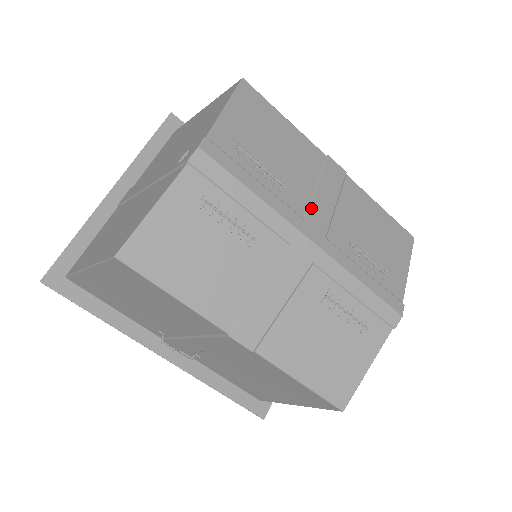
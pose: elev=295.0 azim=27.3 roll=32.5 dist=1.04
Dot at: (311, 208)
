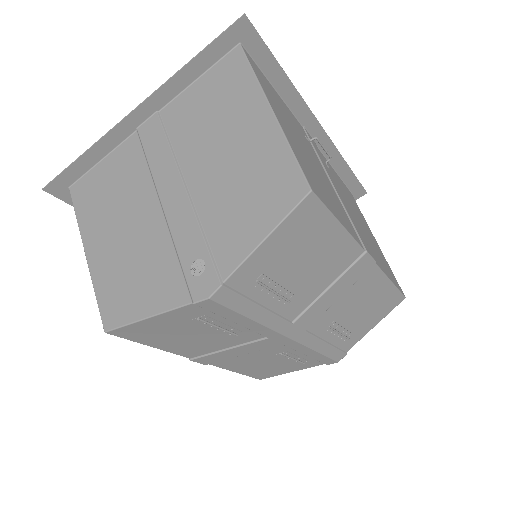
Dot at: (307, 311)
